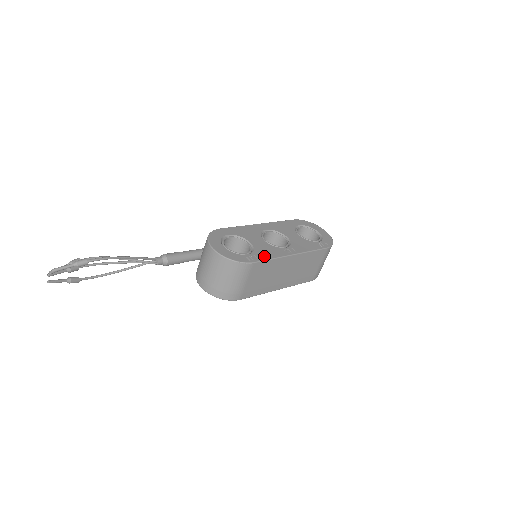
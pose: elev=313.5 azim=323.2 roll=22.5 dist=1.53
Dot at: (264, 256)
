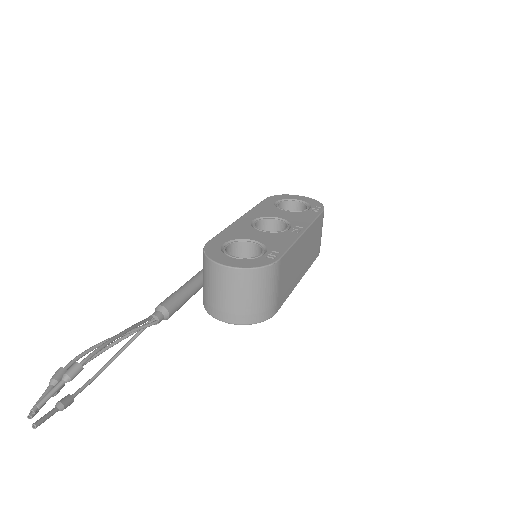
Dot at: (281, 247)
